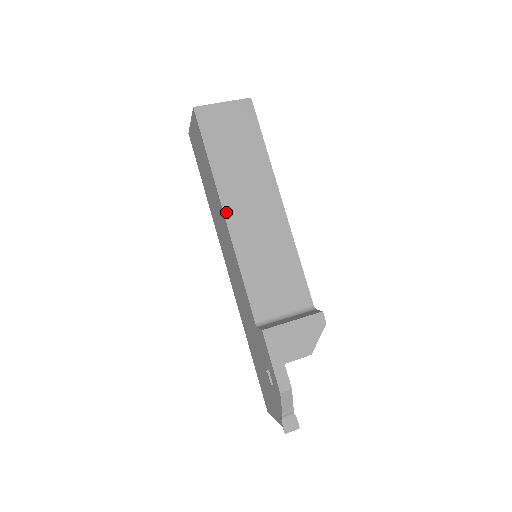
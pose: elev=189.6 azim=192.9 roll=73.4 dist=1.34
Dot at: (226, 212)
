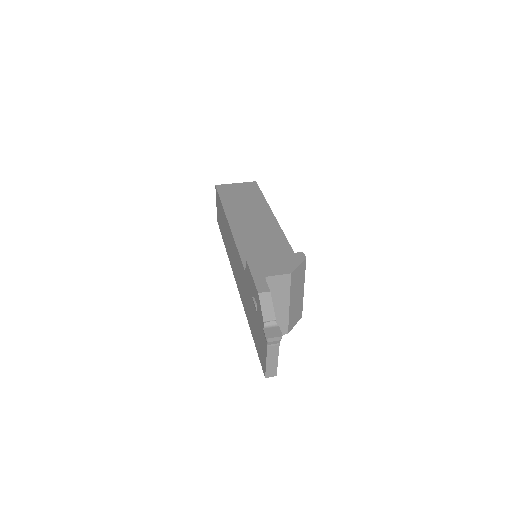
Dot at: (230, 221)
